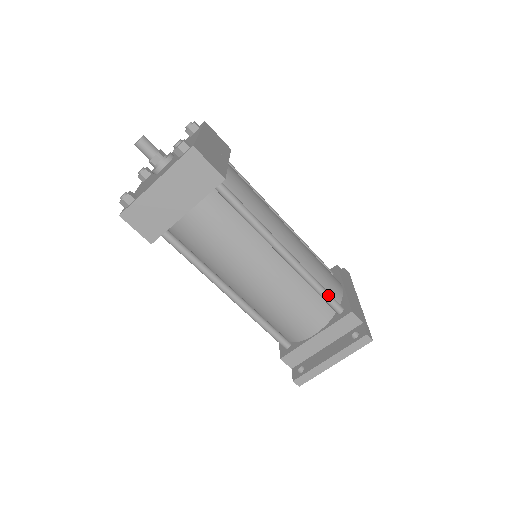
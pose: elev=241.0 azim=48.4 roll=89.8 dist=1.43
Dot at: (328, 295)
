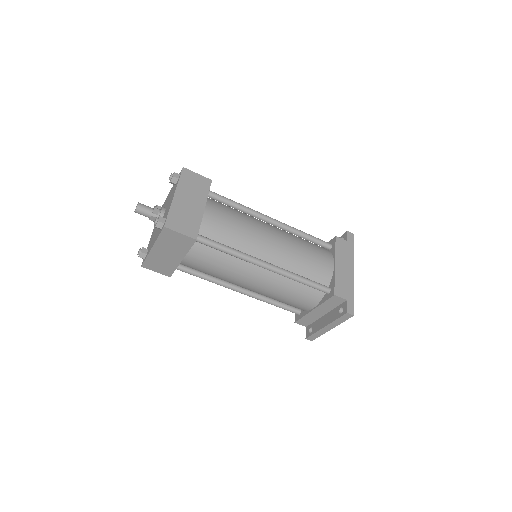
Dot at: (313, 285)
